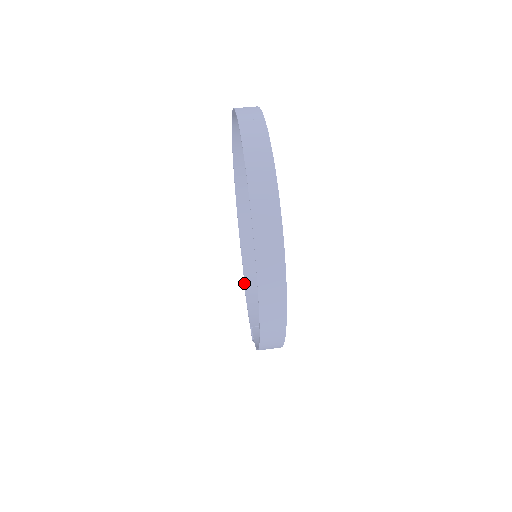
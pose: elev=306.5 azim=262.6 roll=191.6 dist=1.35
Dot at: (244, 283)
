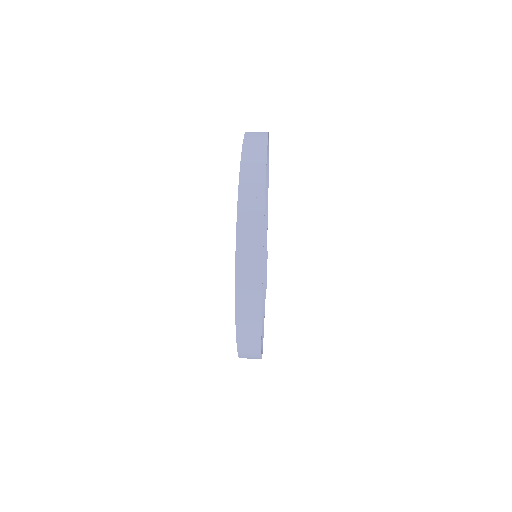
Dot at: occluded
